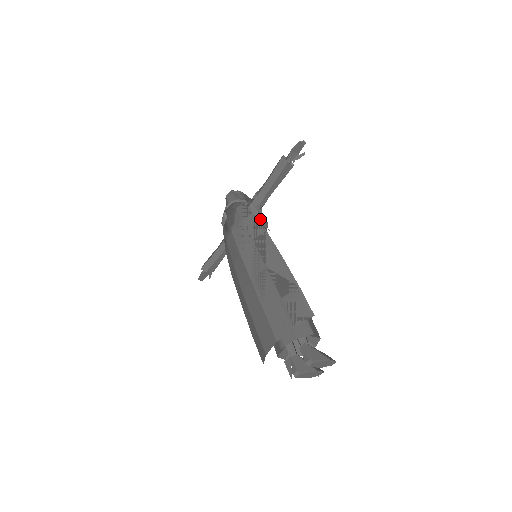
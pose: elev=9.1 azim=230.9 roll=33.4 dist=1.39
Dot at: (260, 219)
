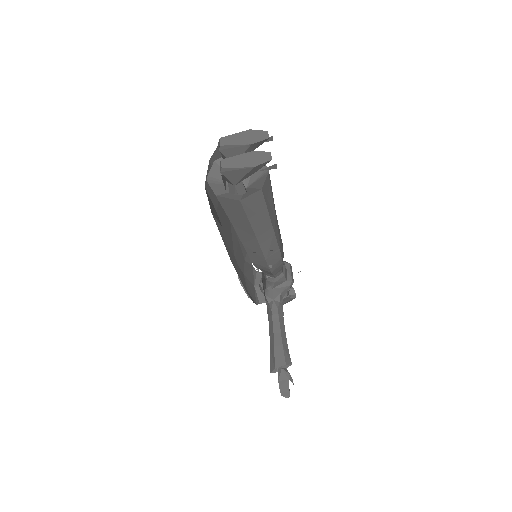
Dot at: occluded
